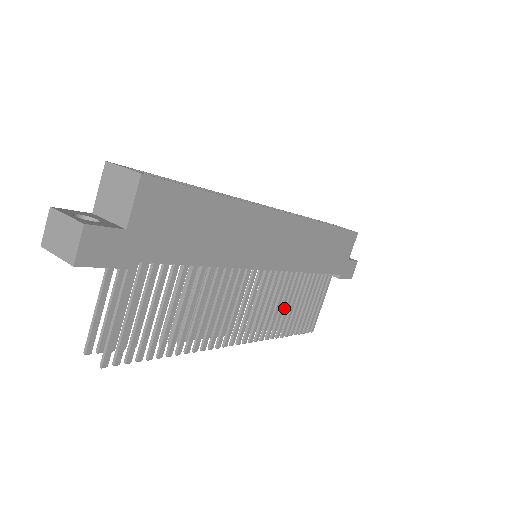
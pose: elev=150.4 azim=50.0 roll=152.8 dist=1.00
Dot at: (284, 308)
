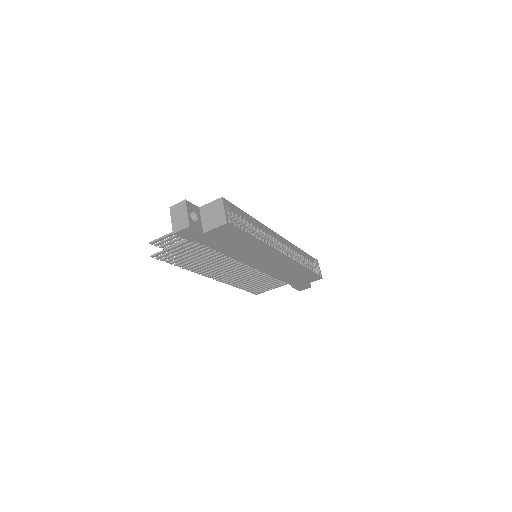
Dot at: (250, 280)
